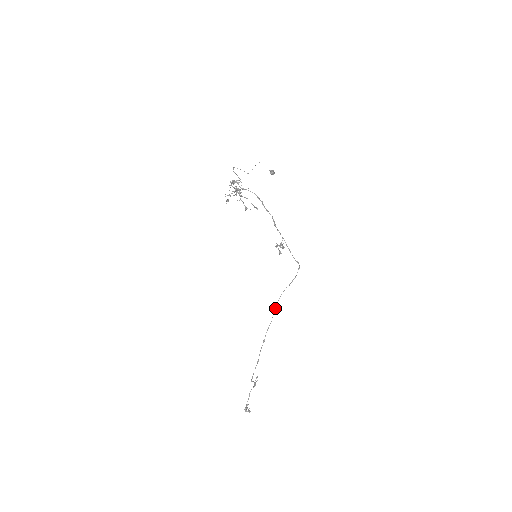
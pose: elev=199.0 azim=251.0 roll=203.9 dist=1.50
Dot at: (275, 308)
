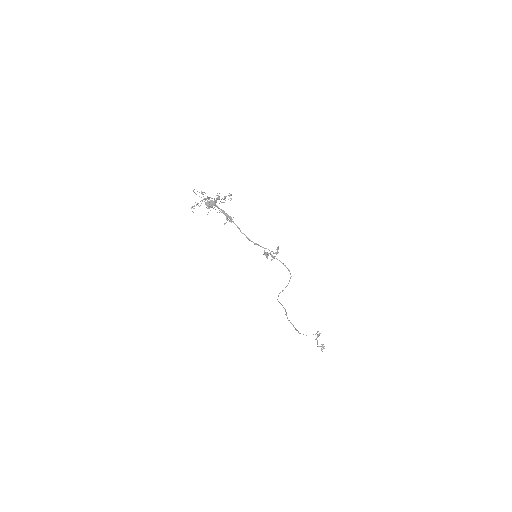
Dot at: occluded
